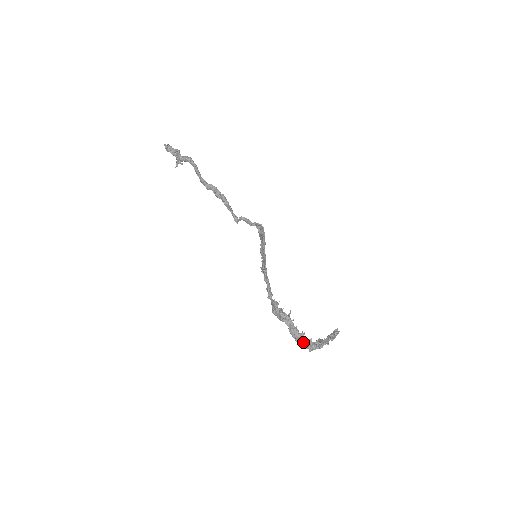
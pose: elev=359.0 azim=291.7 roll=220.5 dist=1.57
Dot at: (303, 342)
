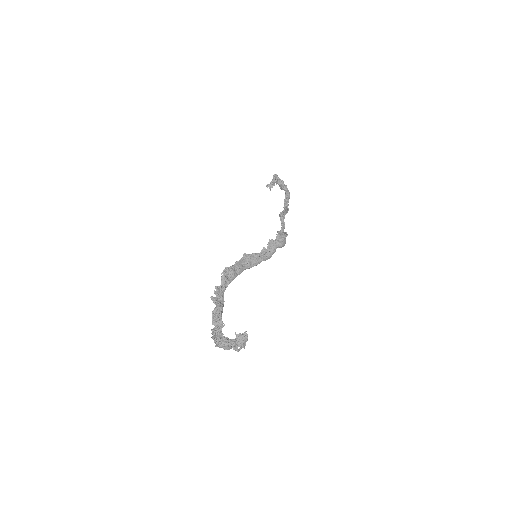
Dot at: occluded
